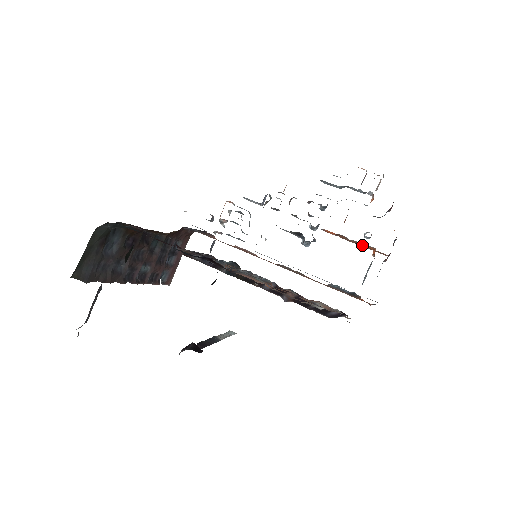
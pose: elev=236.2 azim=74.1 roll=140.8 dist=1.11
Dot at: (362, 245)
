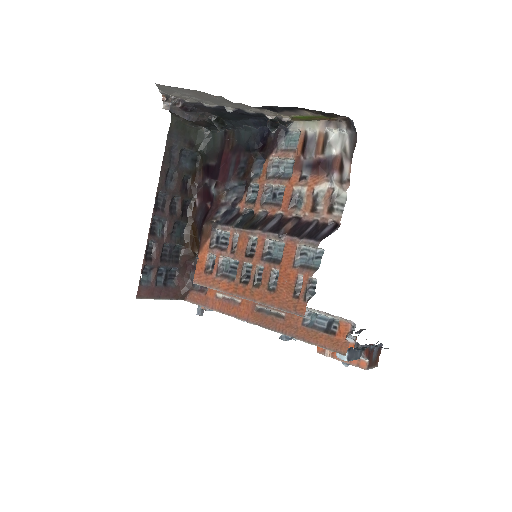
Dot at: occluded
